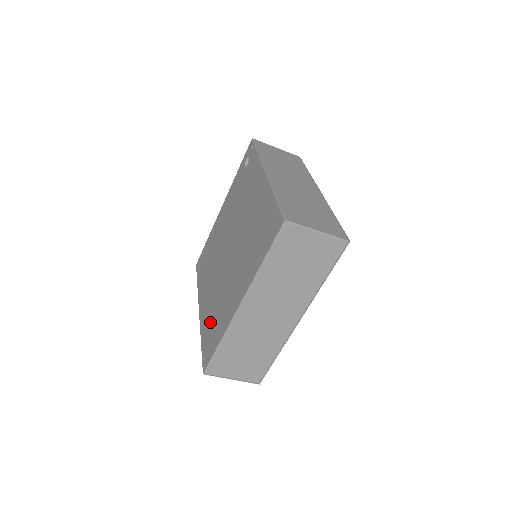
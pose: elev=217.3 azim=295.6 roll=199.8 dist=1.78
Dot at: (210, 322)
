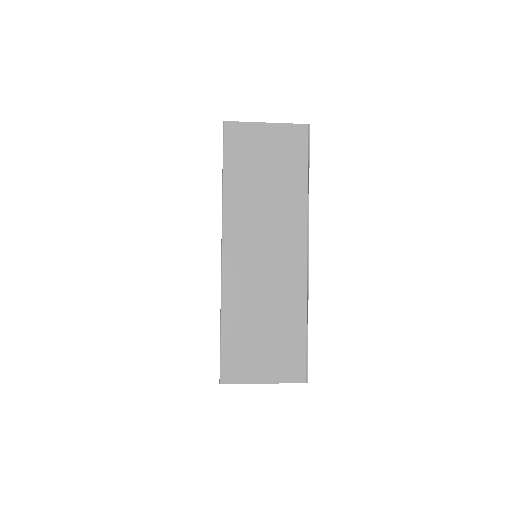
Dot at: occluded
